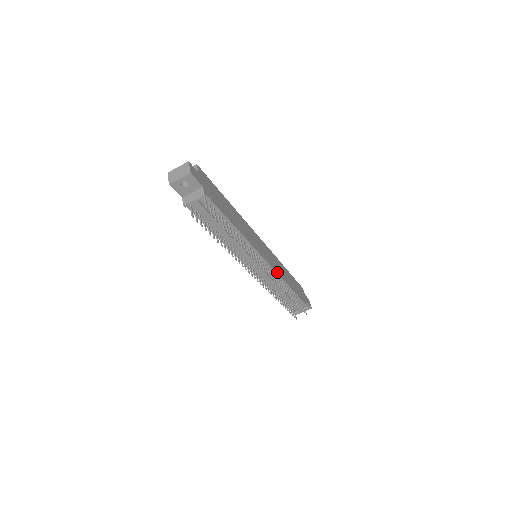
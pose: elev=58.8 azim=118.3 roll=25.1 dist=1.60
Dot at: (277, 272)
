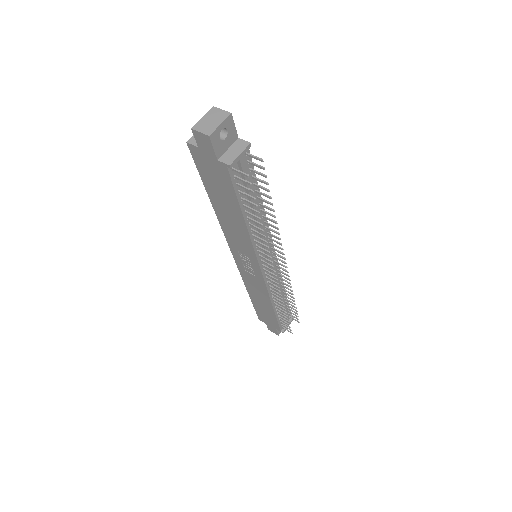
Dot at: occluded
